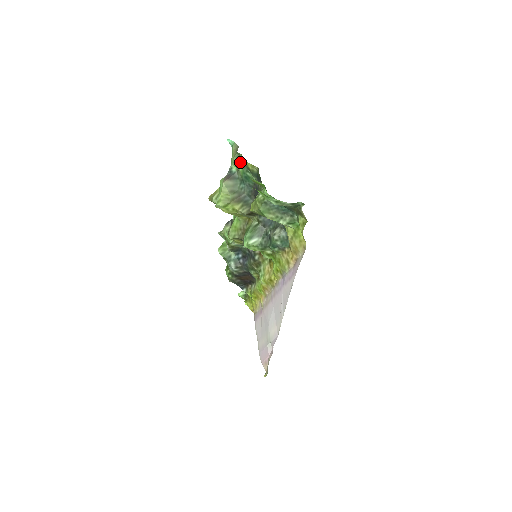
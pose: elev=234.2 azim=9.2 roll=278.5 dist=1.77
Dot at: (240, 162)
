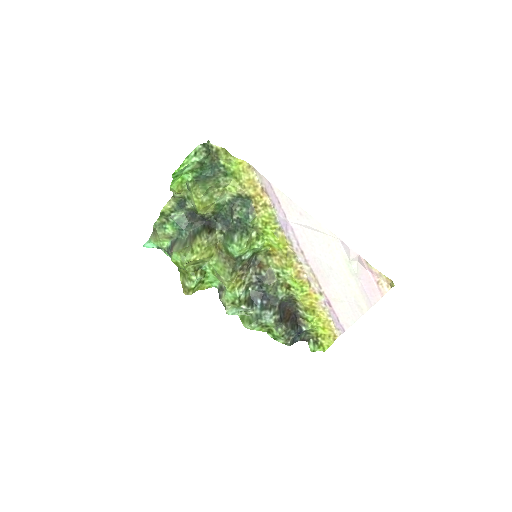
Dot at: (164, 227)
